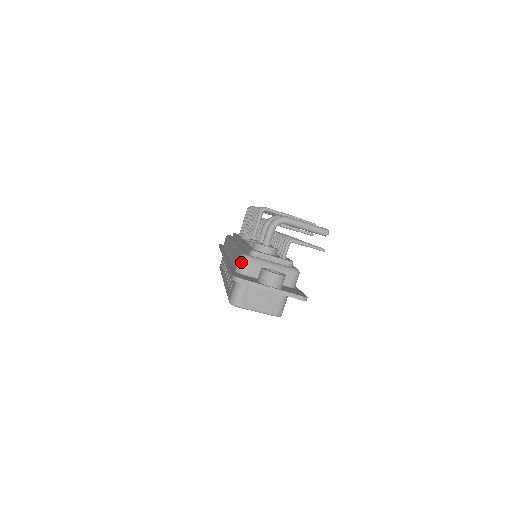
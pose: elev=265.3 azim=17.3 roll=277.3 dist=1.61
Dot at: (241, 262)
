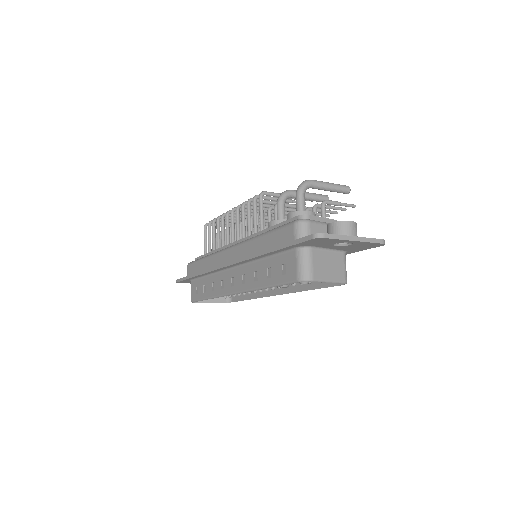
Dot at: (300, 228)
